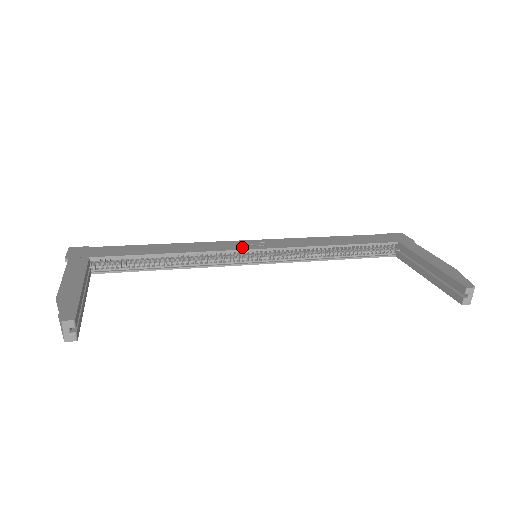
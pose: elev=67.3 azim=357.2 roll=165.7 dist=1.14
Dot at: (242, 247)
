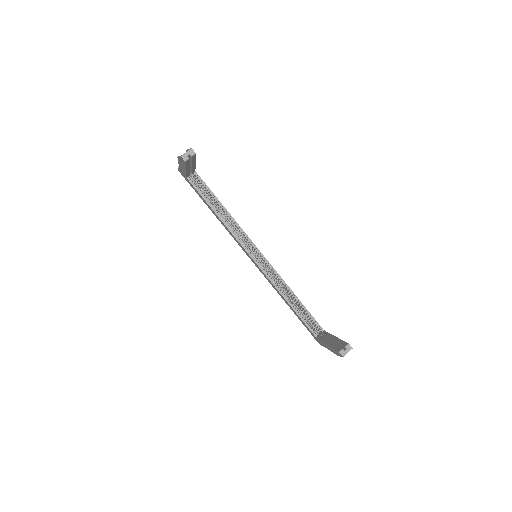
Dot at: (255, 245)
